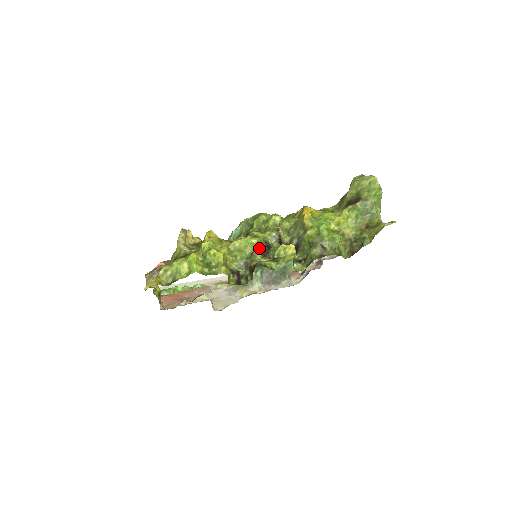
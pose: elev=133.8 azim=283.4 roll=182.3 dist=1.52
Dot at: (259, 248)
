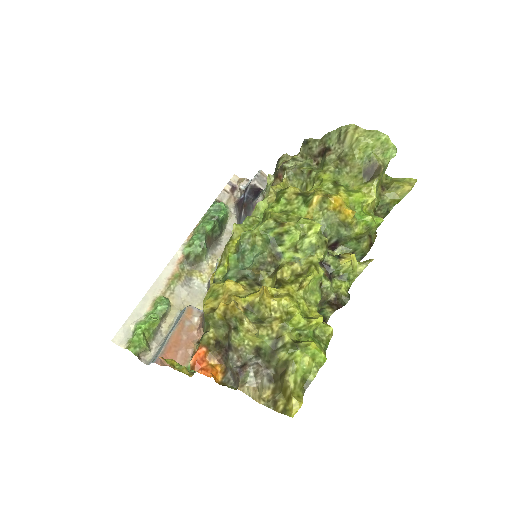
Dot at: occluded
